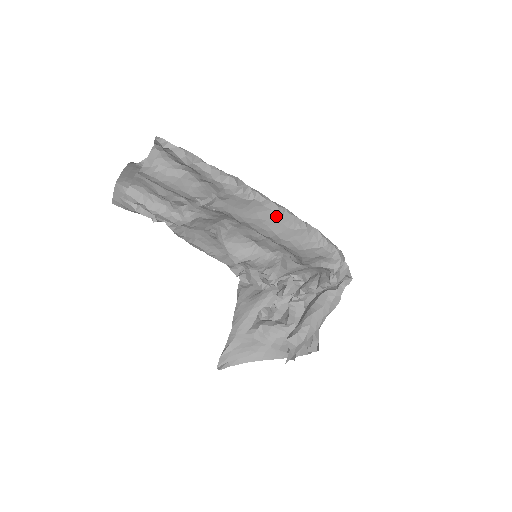
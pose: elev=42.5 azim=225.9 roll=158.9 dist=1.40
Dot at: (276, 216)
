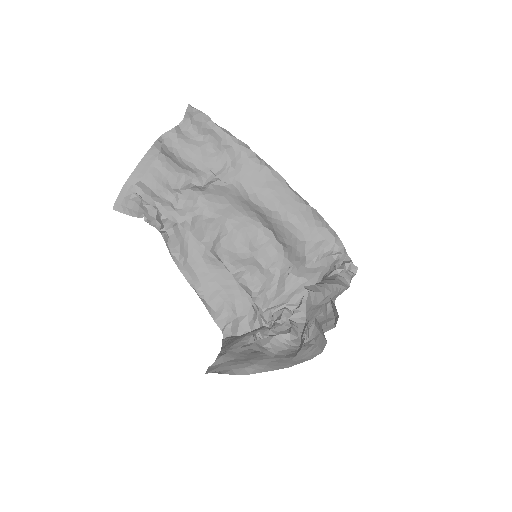
Dot at: (283, 187)
